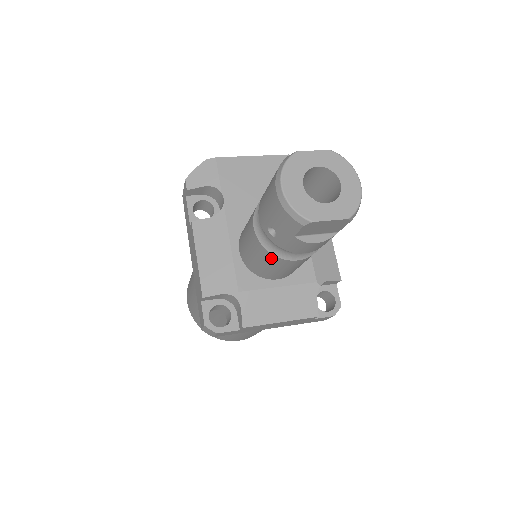
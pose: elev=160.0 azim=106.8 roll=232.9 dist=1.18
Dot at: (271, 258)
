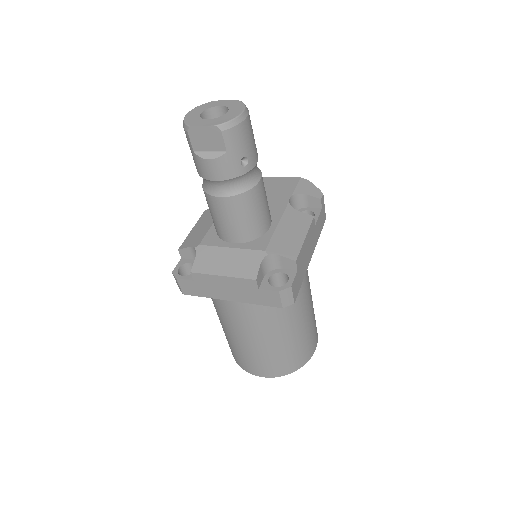
Dot at: (208, 199)
